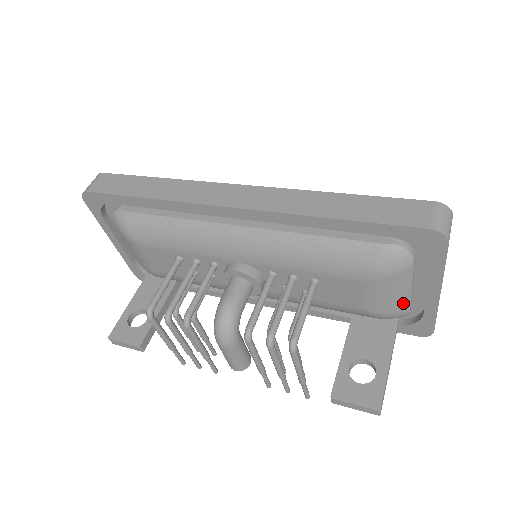
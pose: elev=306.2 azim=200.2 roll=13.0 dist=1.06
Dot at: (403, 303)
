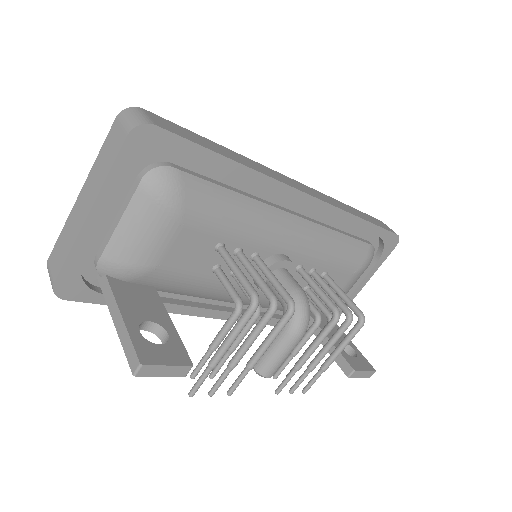
Dot at: occluded
